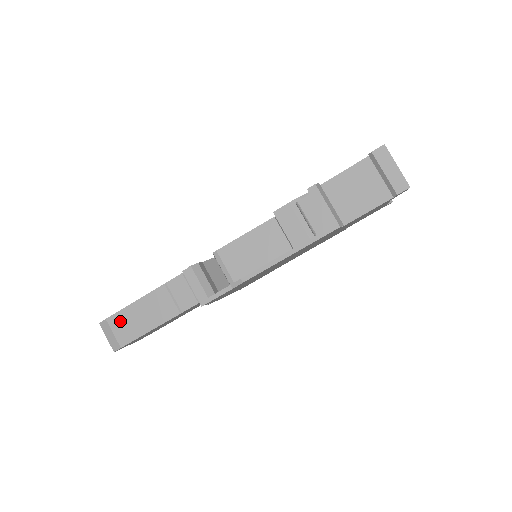
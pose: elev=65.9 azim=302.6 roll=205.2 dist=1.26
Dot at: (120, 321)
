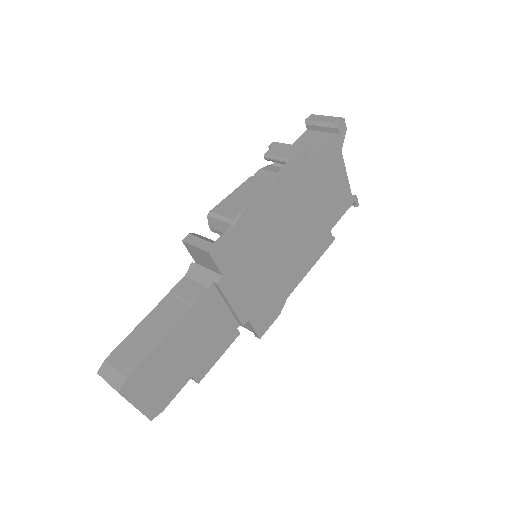
Dot at: (123, 352)
